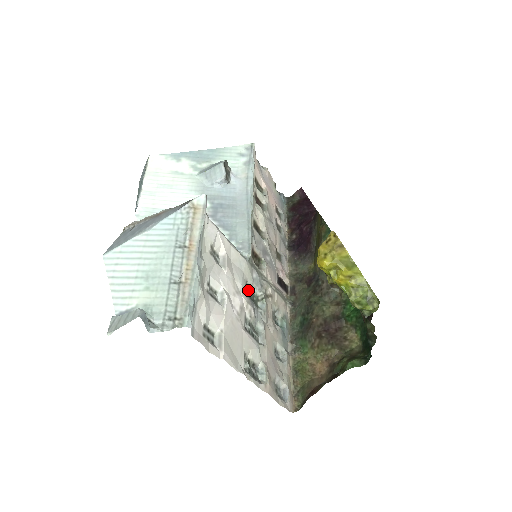
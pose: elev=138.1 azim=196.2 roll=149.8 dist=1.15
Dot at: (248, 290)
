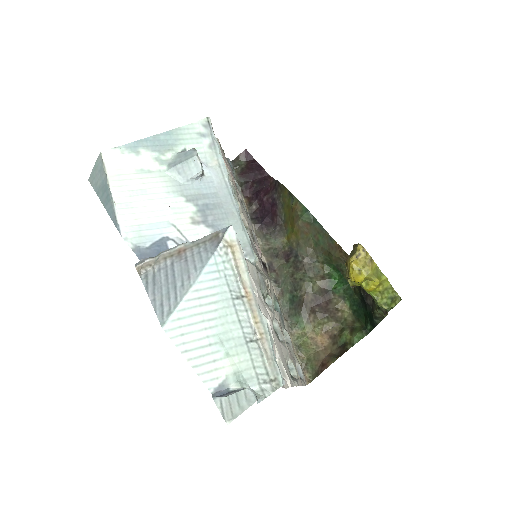
Dot at: occluded
